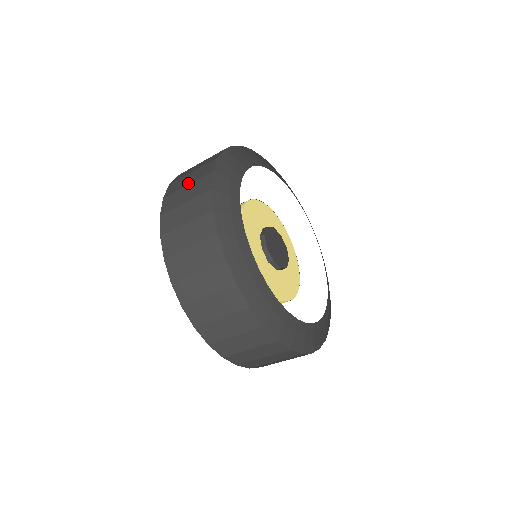
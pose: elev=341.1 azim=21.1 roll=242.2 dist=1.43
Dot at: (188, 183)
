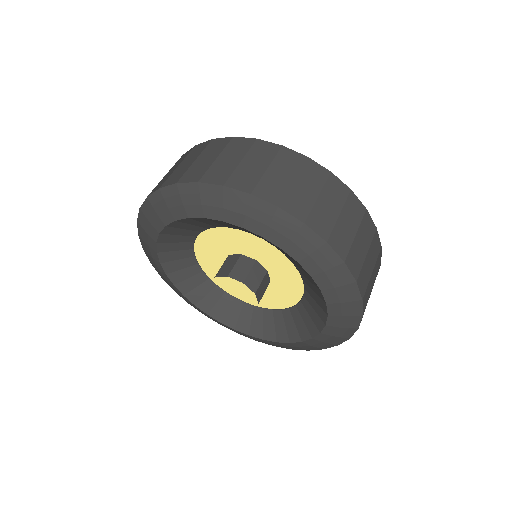
Dot at: (165, 175)
